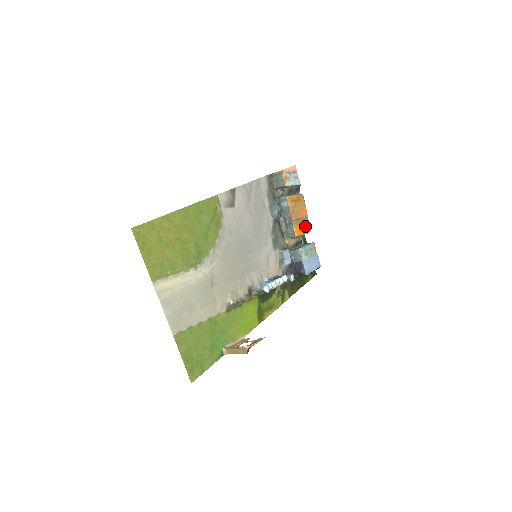
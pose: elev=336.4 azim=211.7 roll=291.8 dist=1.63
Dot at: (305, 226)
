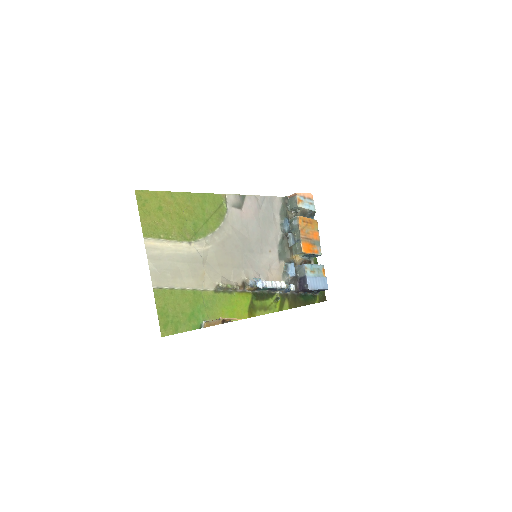
Dot at: (315, 247)
